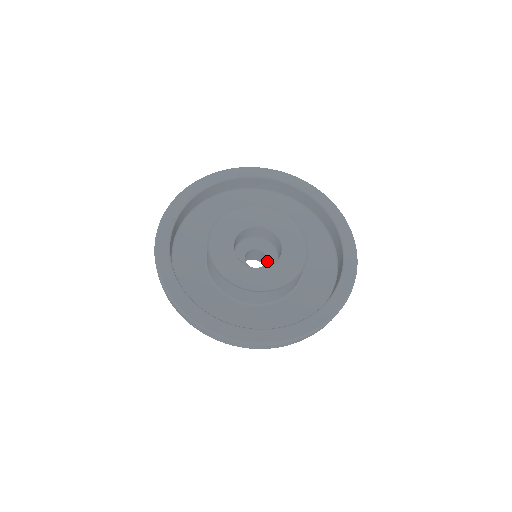
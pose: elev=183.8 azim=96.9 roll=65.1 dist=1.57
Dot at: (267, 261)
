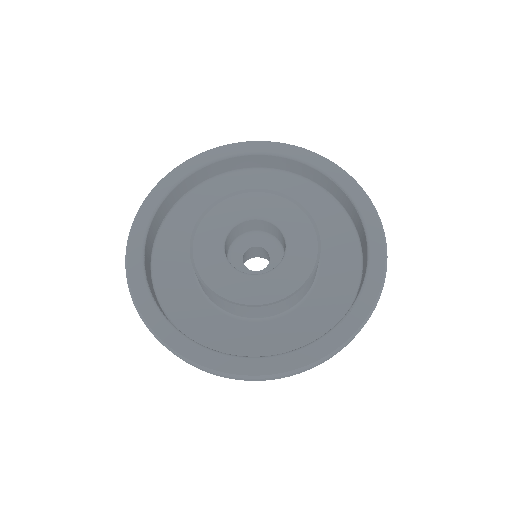
Dot at: (271, 262)
